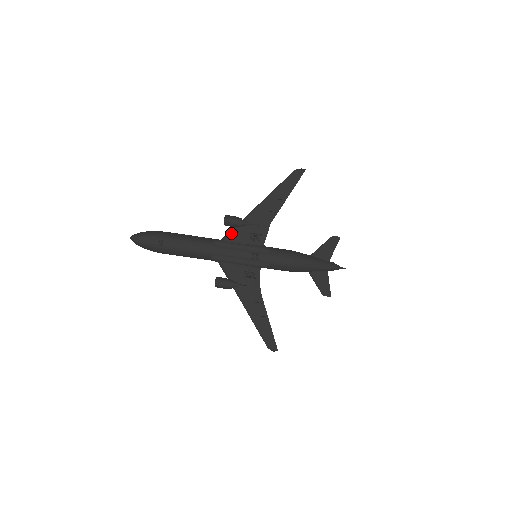
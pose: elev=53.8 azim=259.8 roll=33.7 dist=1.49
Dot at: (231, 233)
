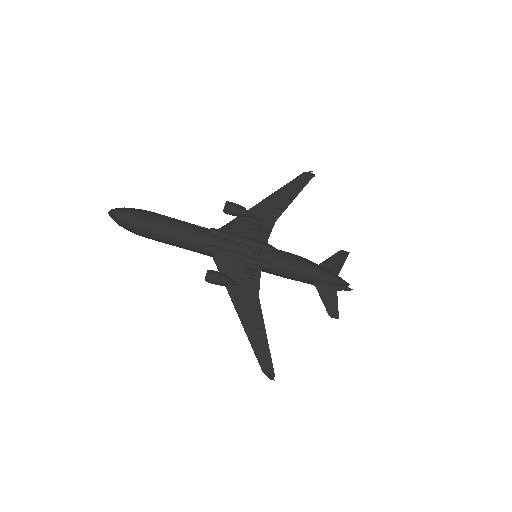
Dot at: (230, 223)
